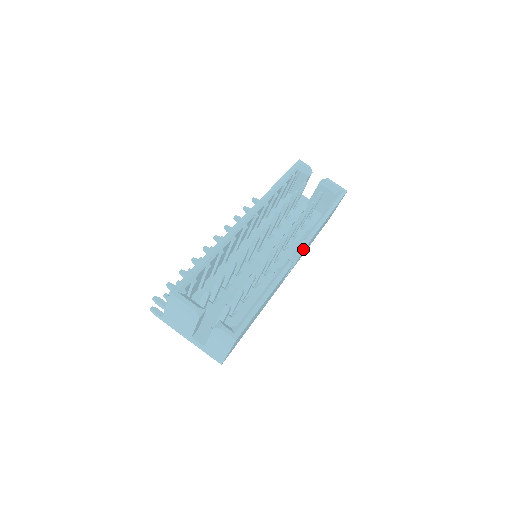
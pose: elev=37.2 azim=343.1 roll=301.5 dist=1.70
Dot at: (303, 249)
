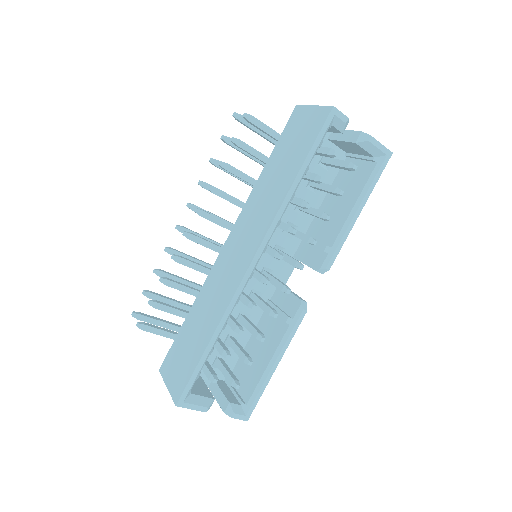
Dot at: (319, 272)
